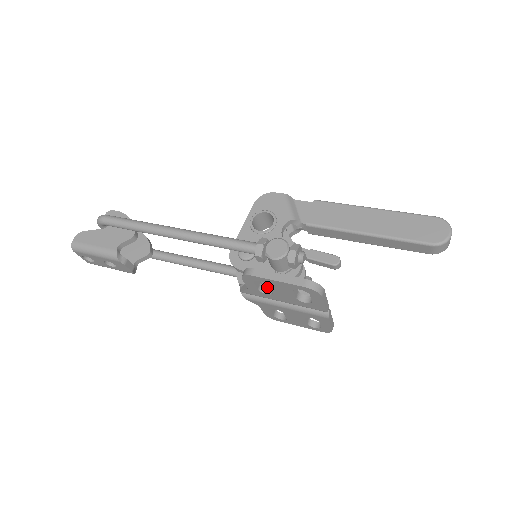
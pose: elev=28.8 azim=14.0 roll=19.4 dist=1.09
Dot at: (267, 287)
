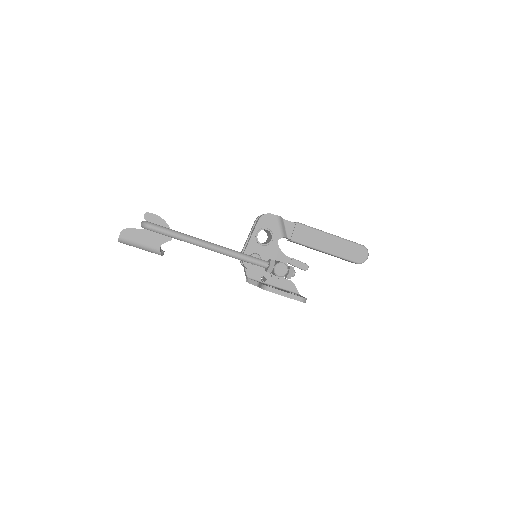
Dot at: occluded
